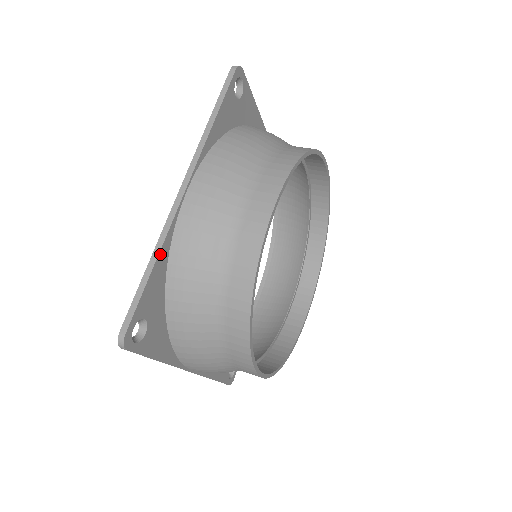
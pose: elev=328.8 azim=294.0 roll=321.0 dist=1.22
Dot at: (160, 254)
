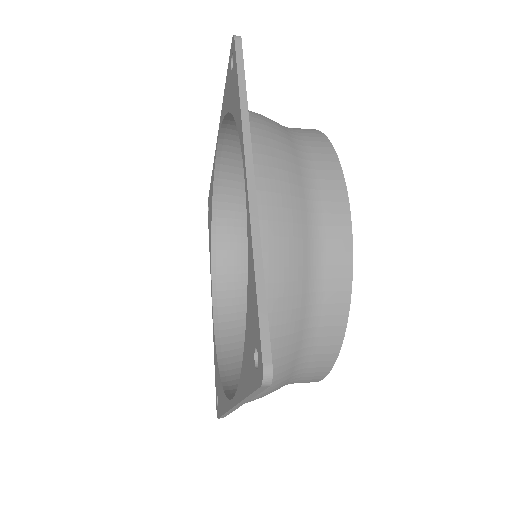
Dot at: (261, 256)
